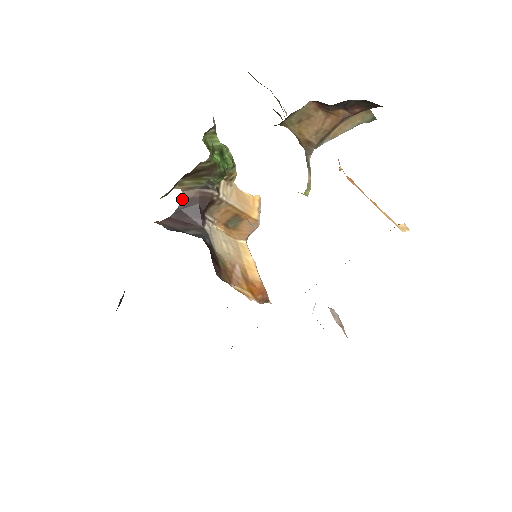
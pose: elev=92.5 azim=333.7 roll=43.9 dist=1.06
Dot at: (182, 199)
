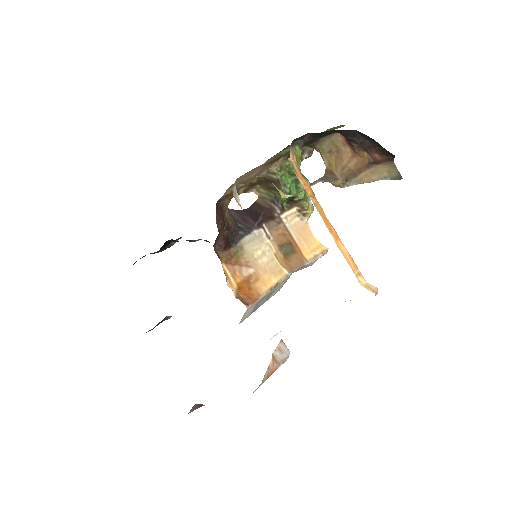
Dot at: (255, 203)
